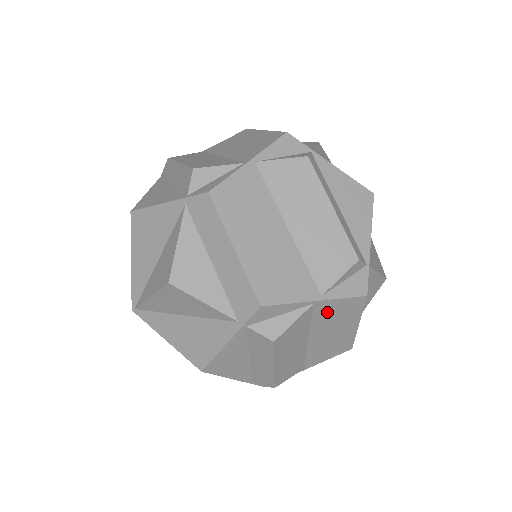
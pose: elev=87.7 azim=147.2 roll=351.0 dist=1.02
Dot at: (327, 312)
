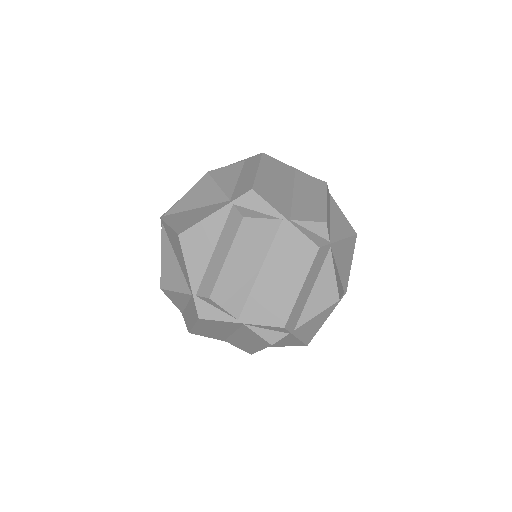
Dot at: (287, 242)
